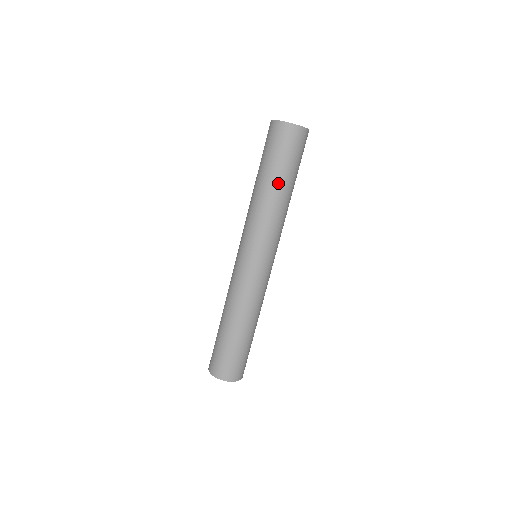
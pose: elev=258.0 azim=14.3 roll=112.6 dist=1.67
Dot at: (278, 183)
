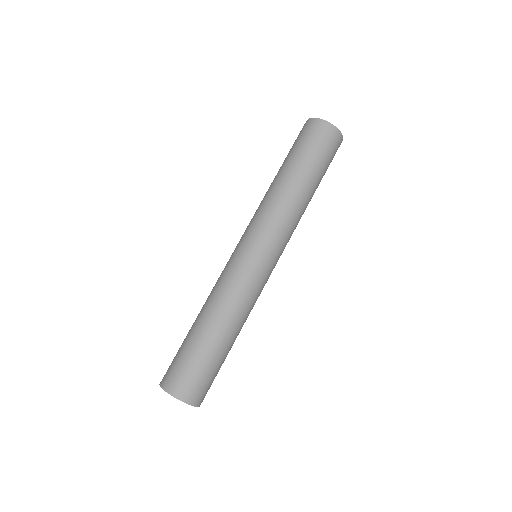
Dot at: (290, 171)
